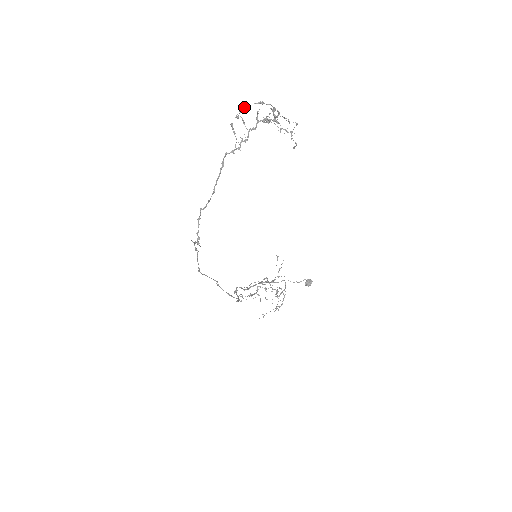
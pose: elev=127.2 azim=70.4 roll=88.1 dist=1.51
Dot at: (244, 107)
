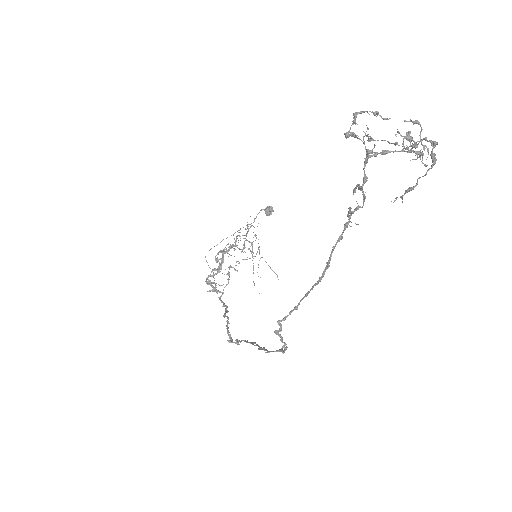
Dot at: (413, 189)
